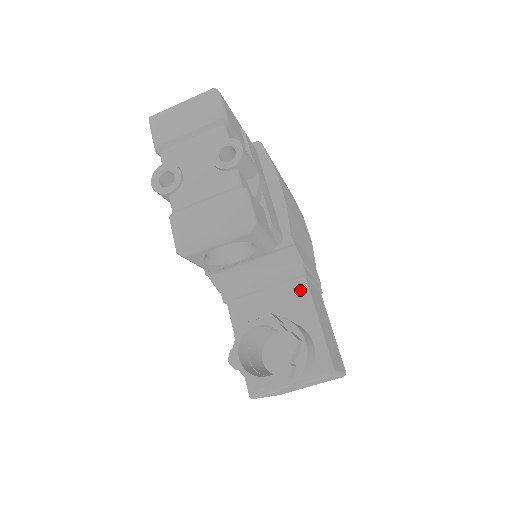
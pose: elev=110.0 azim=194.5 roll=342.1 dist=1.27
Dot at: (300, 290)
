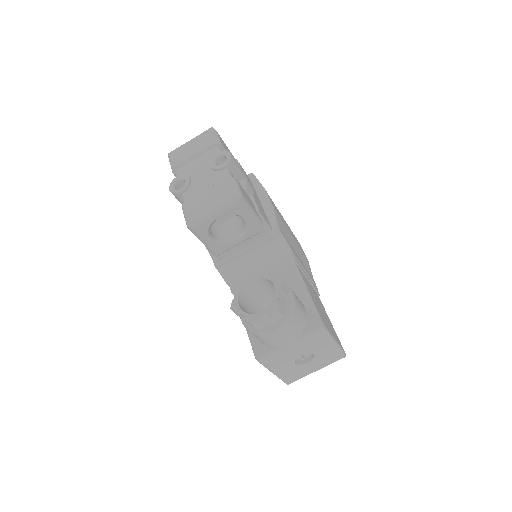
Dot at: (291, 271)
